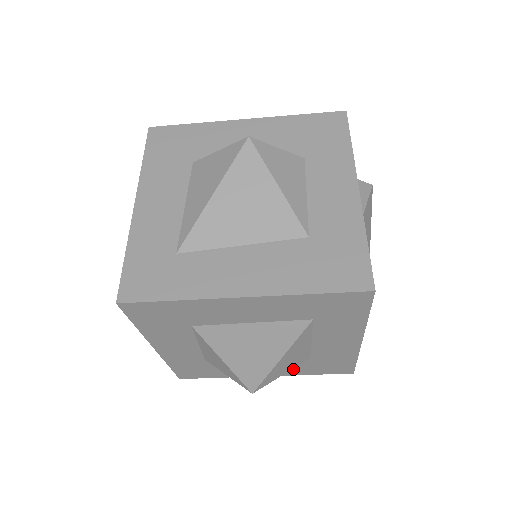
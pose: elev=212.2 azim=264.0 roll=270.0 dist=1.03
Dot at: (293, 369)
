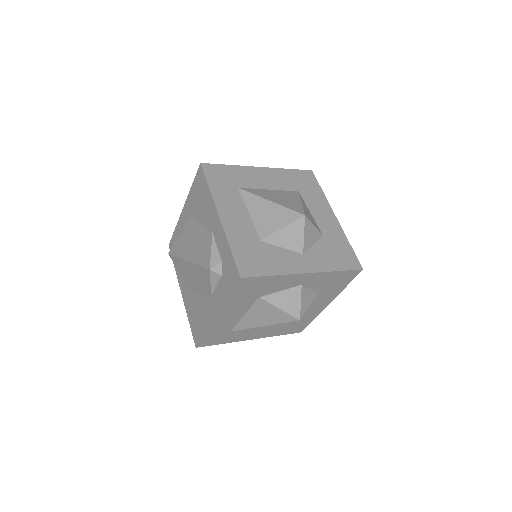
Dot at: occluded
